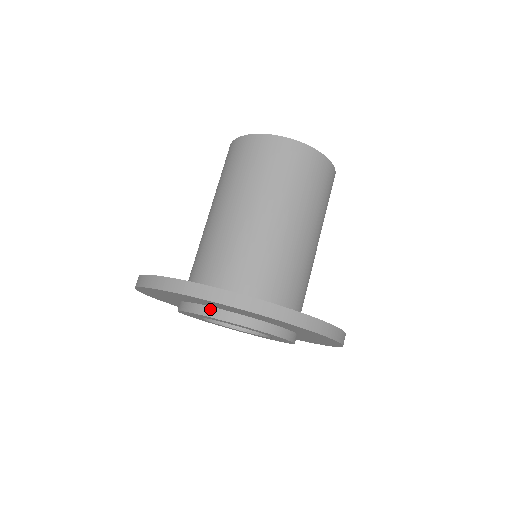
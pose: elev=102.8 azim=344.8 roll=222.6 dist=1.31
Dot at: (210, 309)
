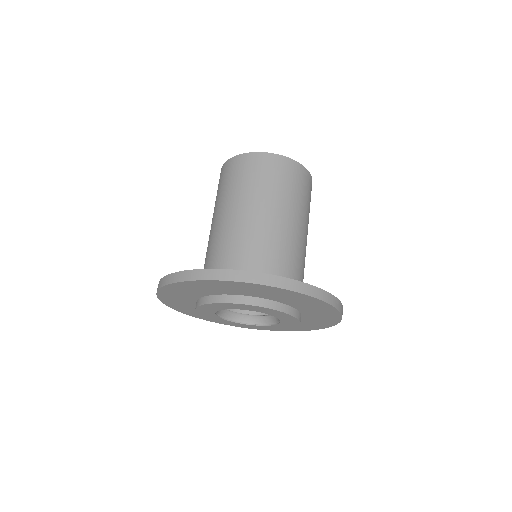
Dot at: (208, 297)
